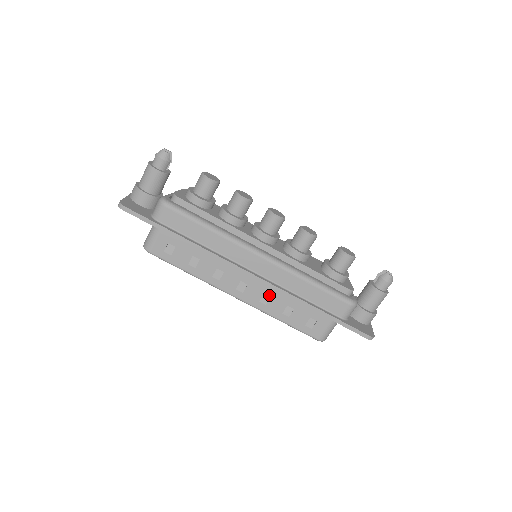
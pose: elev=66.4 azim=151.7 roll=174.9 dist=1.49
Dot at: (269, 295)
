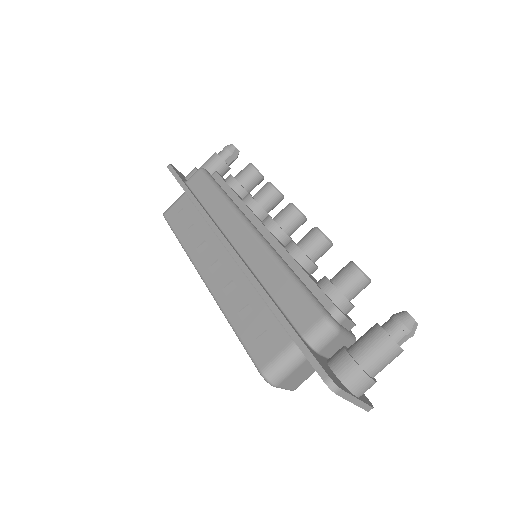
Dot at: (236, 283)
